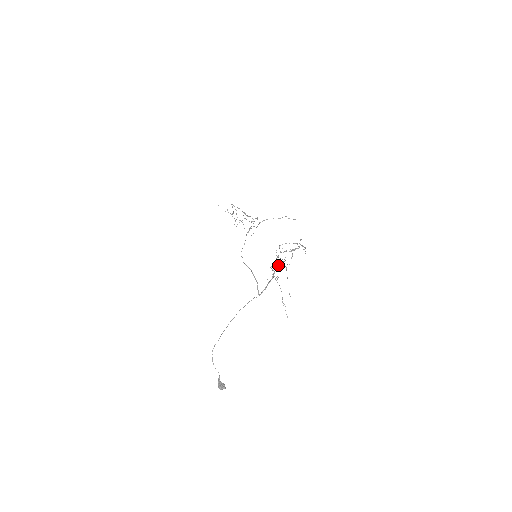
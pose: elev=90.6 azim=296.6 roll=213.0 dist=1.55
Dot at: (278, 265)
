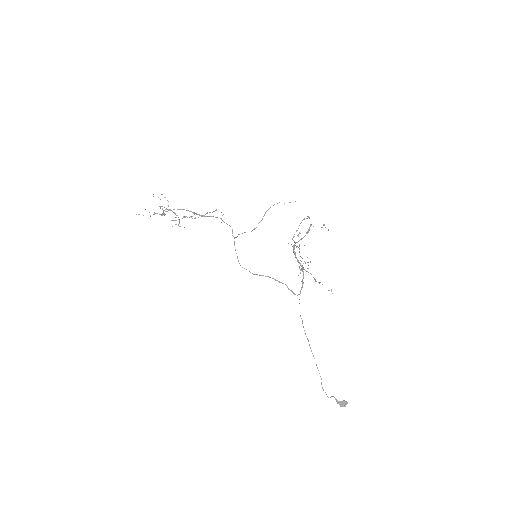
Dot at: (310, 261)
